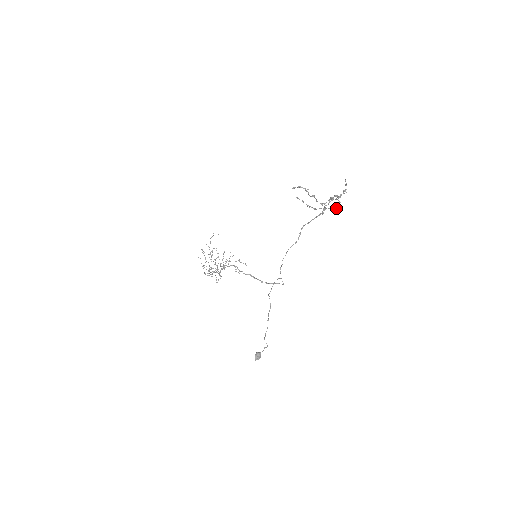
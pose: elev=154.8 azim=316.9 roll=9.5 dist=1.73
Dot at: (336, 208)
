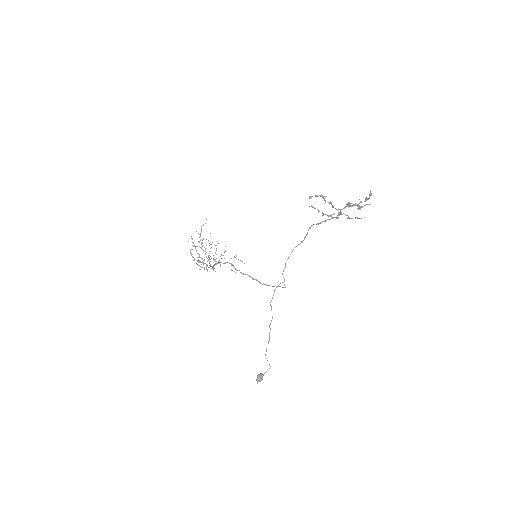
Dot at: (355, 218)
